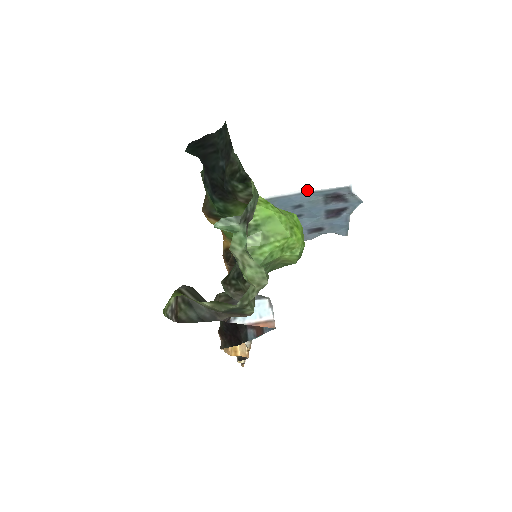
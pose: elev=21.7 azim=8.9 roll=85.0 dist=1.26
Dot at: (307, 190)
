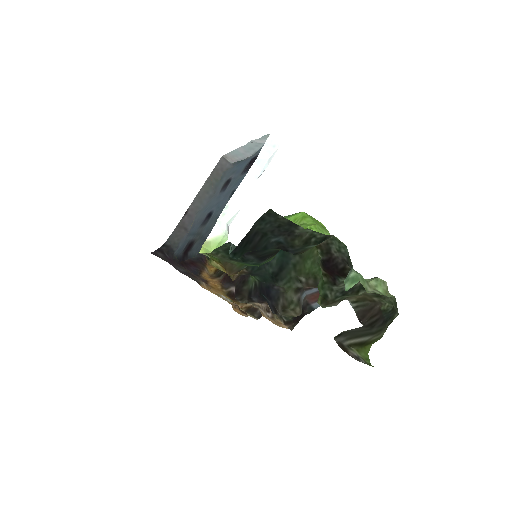
Dot at: occluded
